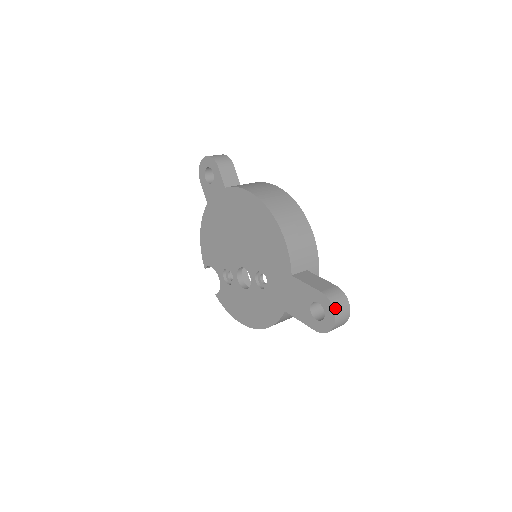
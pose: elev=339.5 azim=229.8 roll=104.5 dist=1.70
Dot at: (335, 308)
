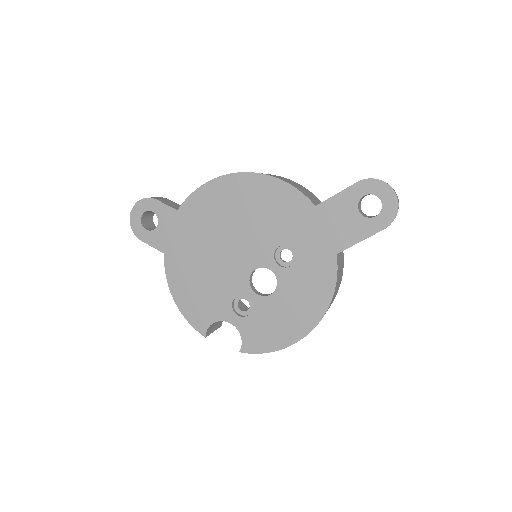
Dot at: (383, 181)
